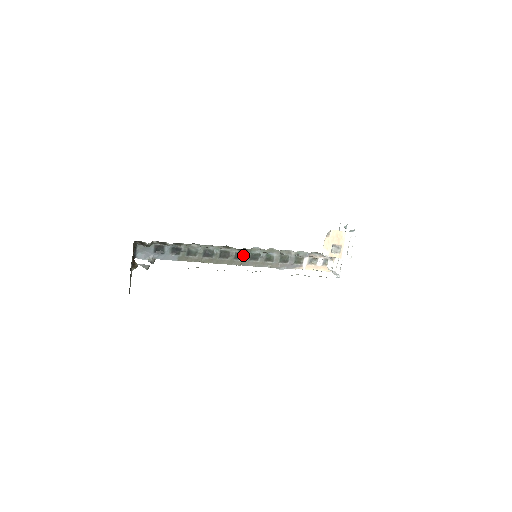
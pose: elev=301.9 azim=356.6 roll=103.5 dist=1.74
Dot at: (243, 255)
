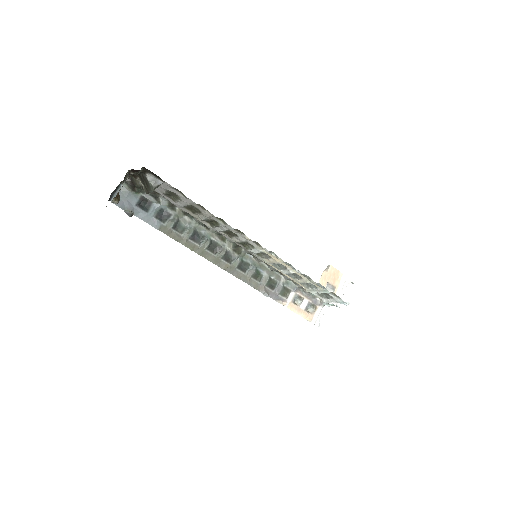
Dot at: (233, 257)
